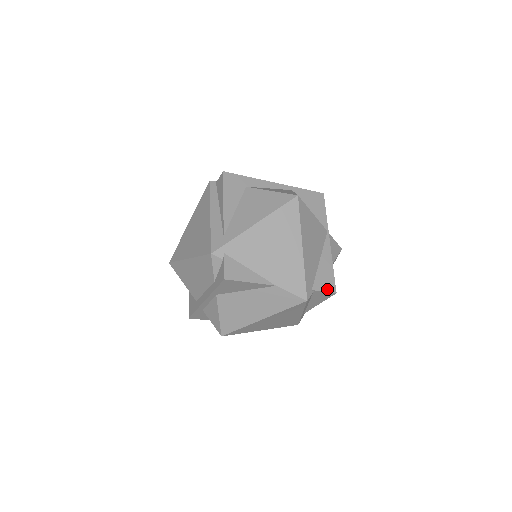
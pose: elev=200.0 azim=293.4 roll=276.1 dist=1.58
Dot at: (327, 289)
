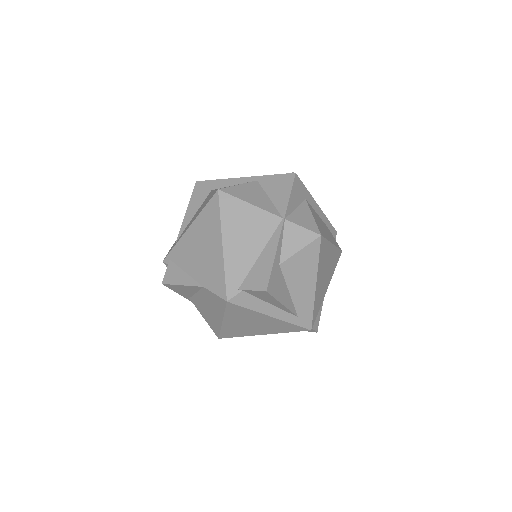
Dot at: (256, 287)
